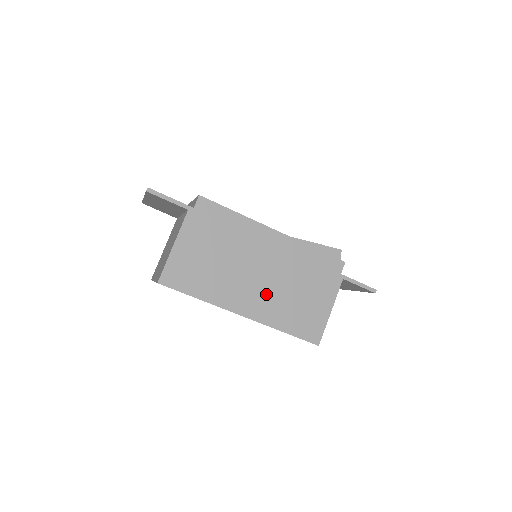
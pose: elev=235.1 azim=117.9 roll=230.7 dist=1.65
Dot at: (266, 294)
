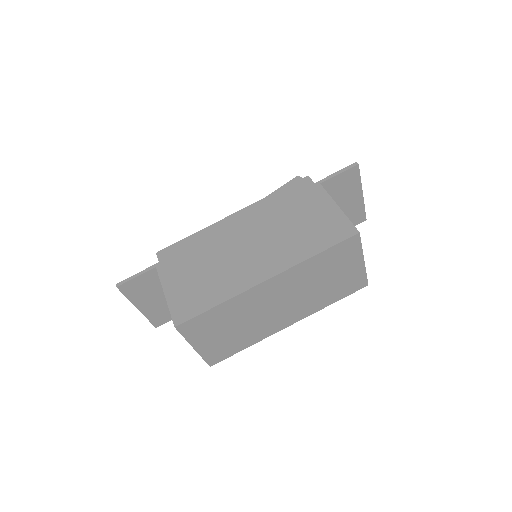
Dot at: (270, 250)
